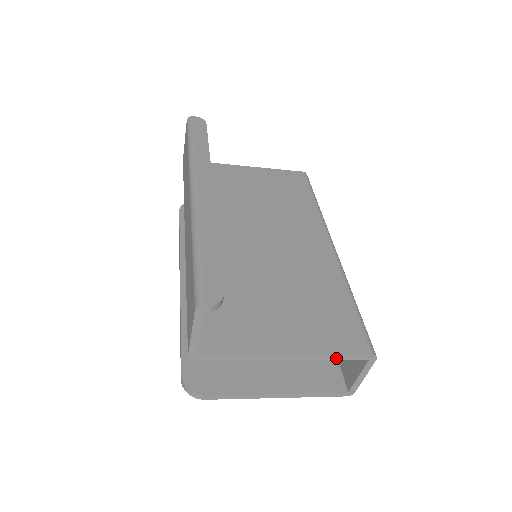
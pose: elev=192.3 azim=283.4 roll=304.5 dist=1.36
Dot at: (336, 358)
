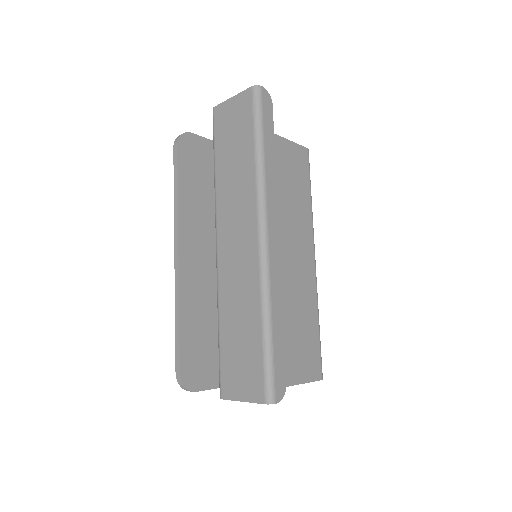
Dot at: (302, 383)
